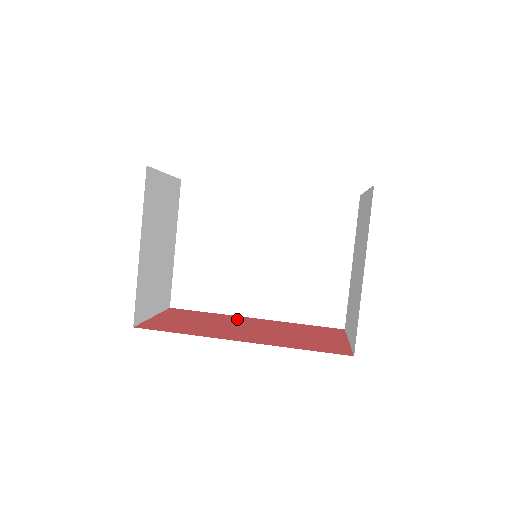
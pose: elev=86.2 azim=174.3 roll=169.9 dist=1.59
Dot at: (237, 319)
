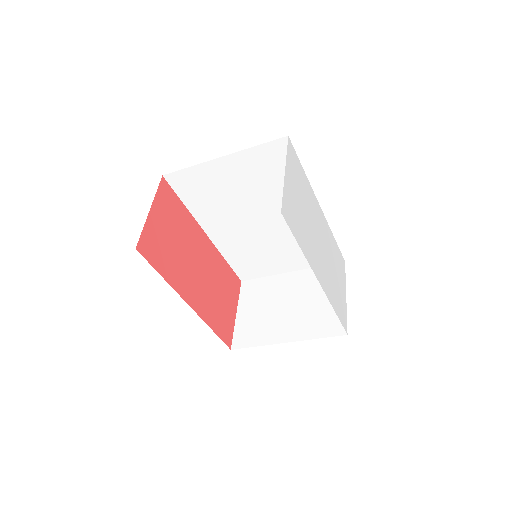
Dot at: (197, 236)
